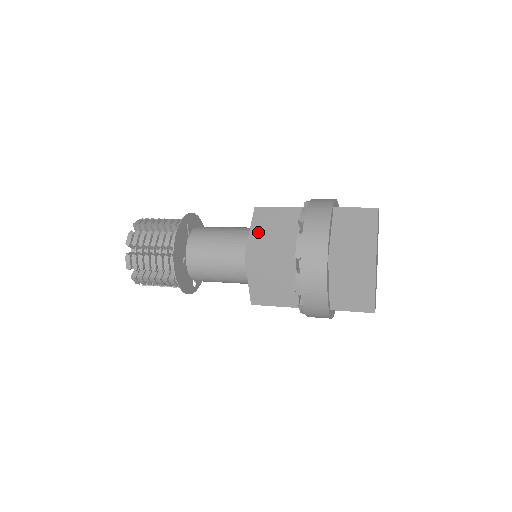
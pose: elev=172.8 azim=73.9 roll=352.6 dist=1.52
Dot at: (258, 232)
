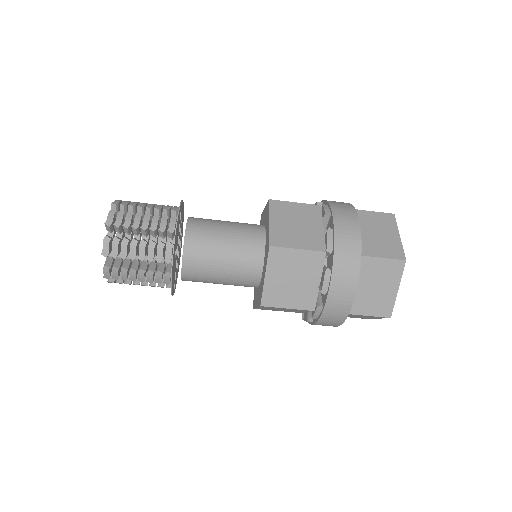
Dot at: (279, 224)
